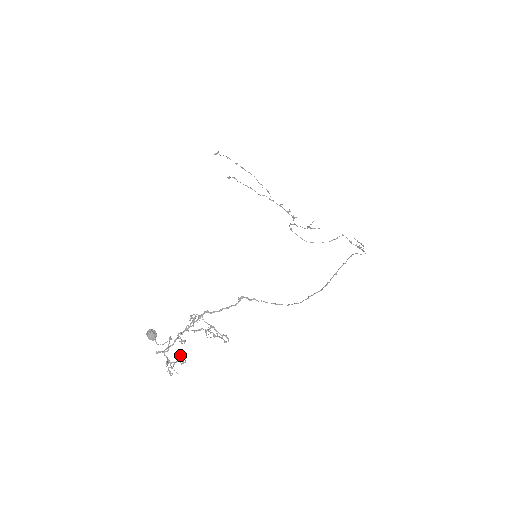
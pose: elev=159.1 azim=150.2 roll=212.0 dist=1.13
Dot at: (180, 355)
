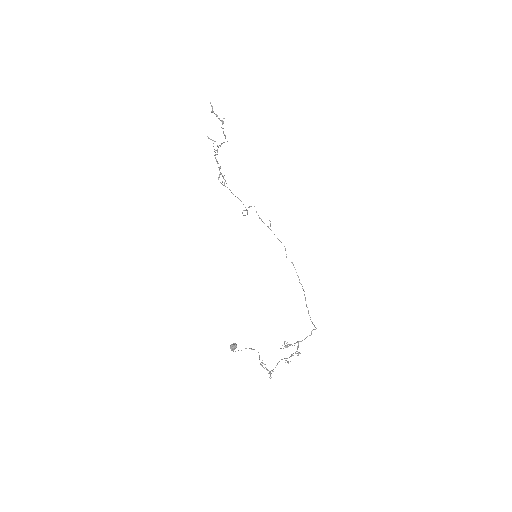
Dot at: occluded
